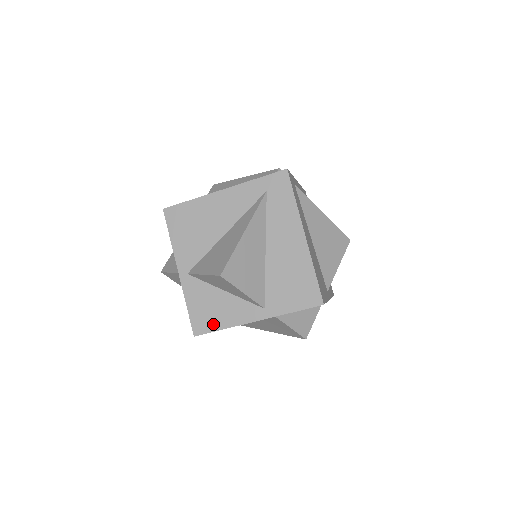
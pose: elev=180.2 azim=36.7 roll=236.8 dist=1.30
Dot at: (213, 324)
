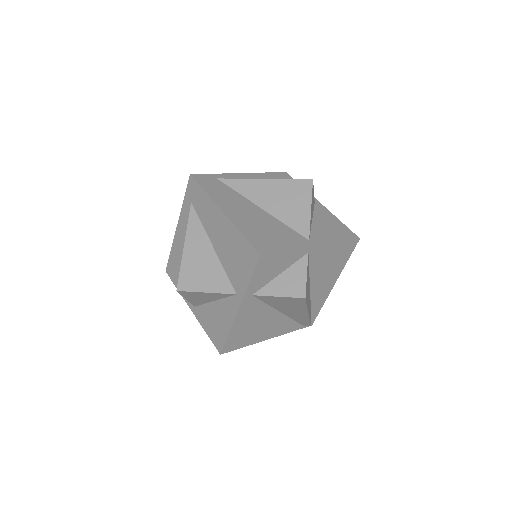
Dot at: (222, 335)
